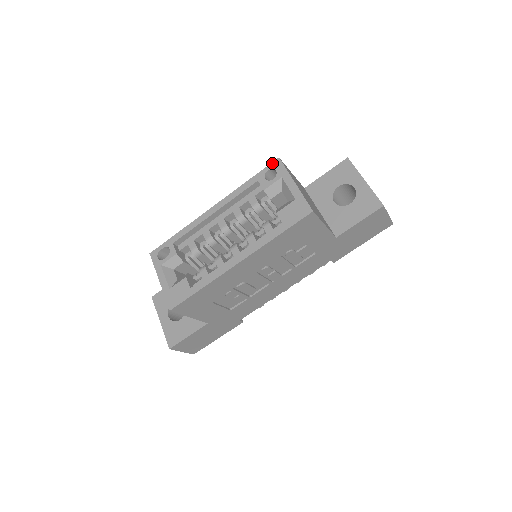
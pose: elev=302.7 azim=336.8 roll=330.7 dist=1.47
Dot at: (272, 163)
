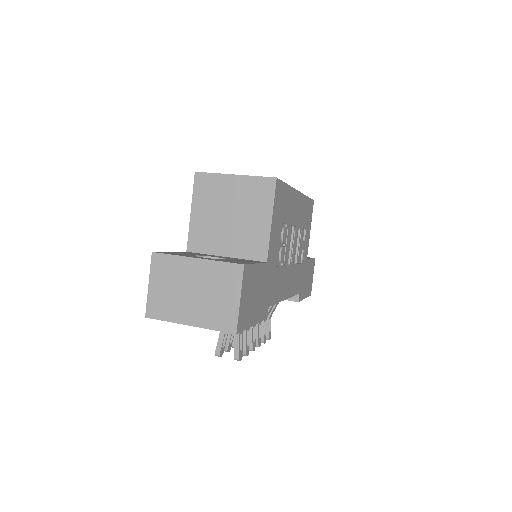
Dot at: occluded
